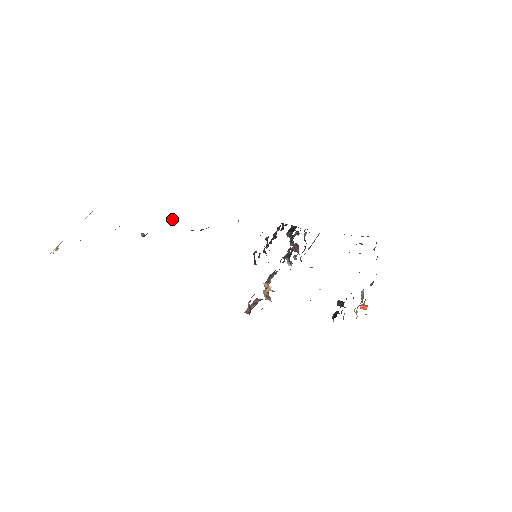
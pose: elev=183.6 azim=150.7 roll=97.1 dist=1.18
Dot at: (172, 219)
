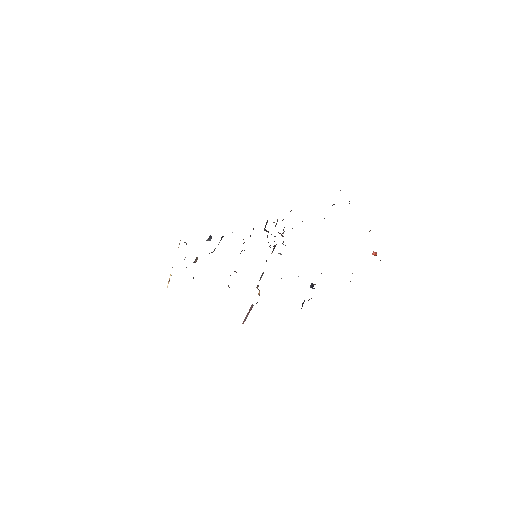
Dot at: (206, 240)
